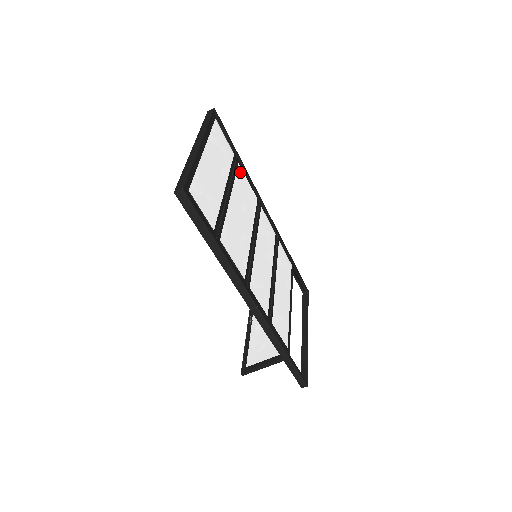
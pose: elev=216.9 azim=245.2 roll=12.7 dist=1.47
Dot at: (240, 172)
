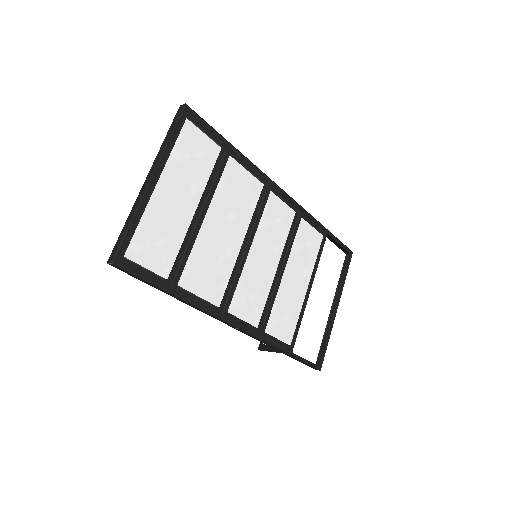
Dot at: (231, 167)
